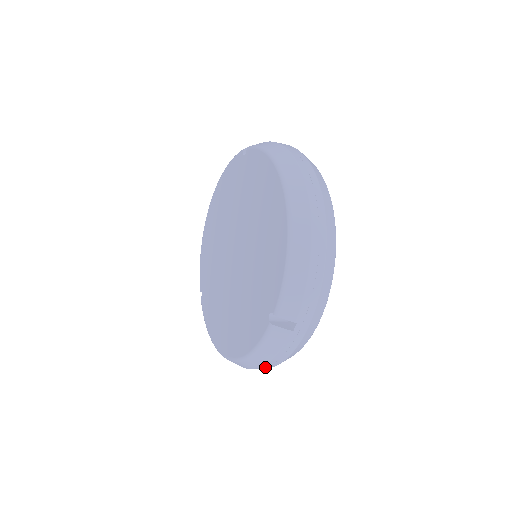
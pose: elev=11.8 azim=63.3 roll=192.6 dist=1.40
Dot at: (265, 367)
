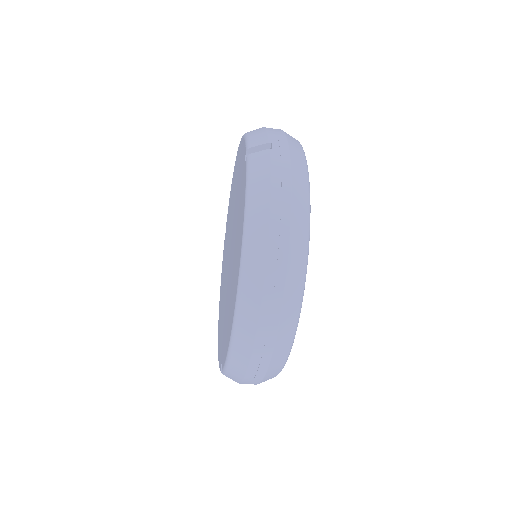
Dot at: (279, 228)
